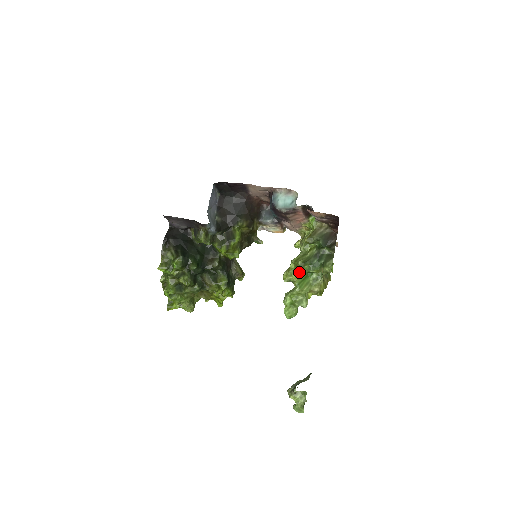
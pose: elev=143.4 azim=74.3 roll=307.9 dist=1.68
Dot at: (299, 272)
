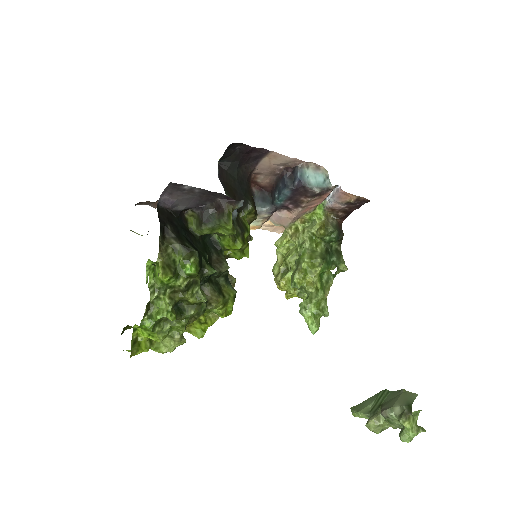
Dot at: (317, 272)
